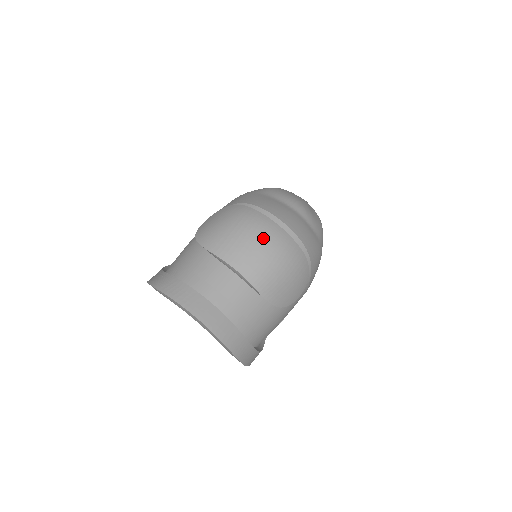
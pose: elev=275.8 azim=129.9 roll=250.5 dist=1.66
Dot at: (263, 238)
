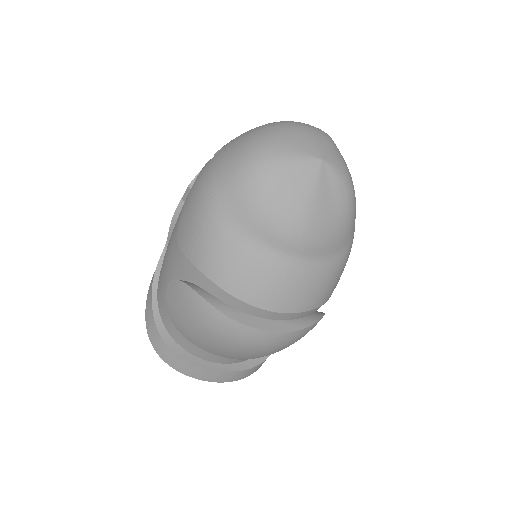
Dot at: (247, 348)
